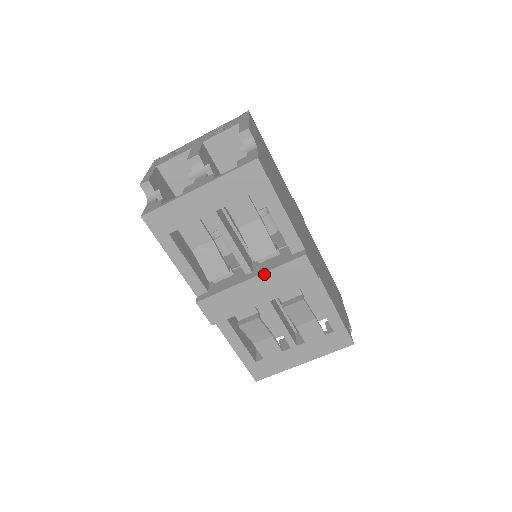
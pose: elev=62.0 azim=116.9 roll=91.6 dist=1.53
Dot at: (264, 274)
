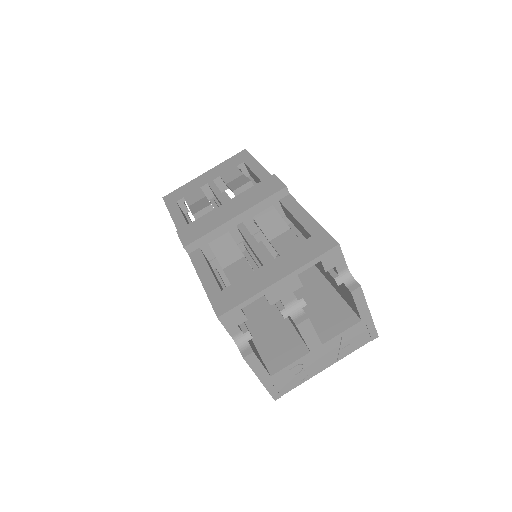
Dot at: (238, 196)
